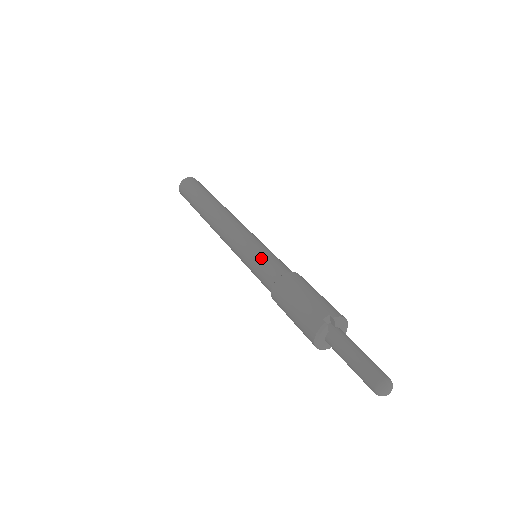
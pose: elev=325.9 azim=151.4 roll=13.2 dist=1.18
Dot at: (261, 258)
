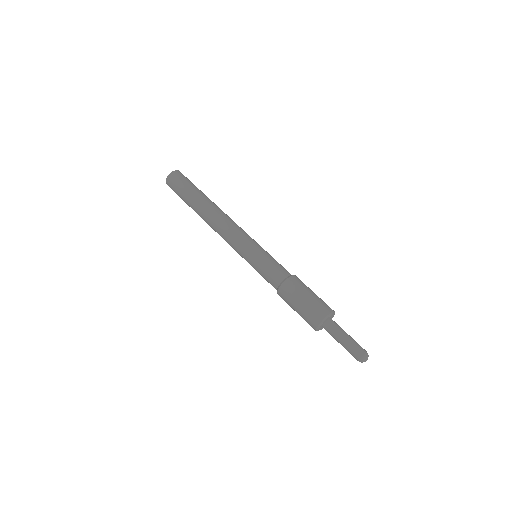
Dot at: (272, 258)
